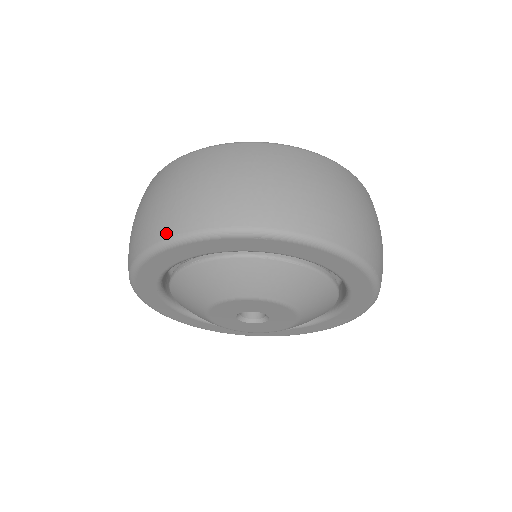
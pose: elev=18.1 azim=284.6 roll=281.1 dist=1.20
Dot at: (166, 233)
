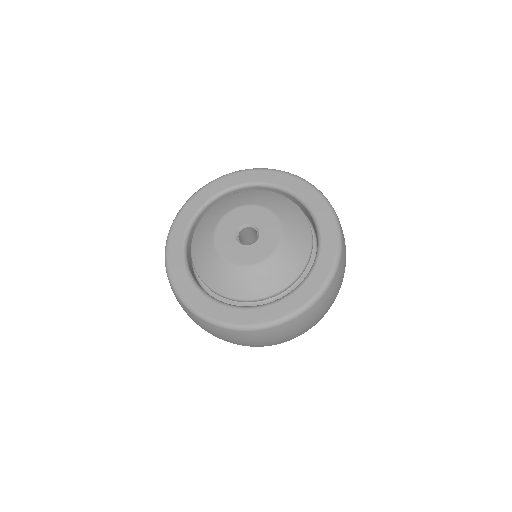
Dot at: occluded
